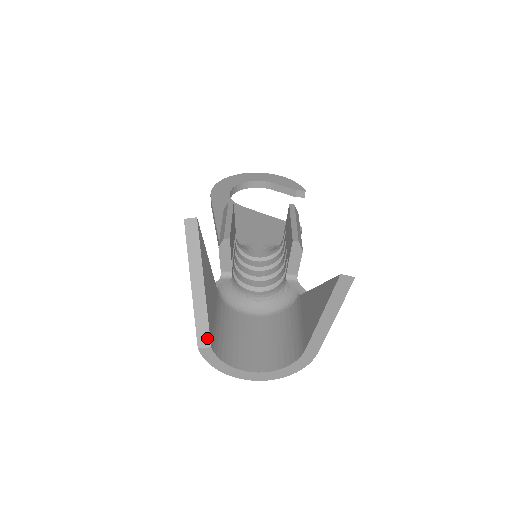
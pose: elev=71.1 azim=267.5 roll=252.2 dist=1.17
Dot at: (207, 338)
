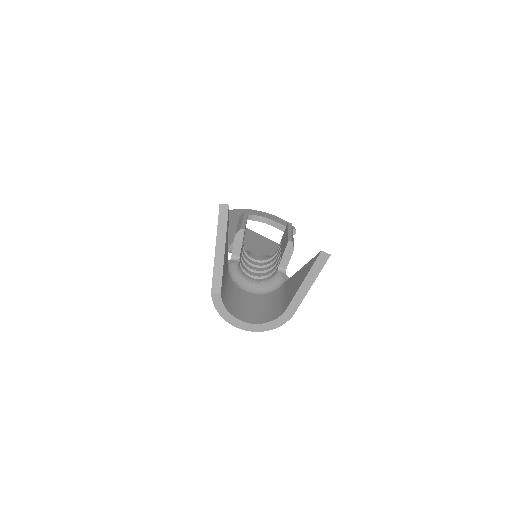
Dot at: (219, 287)
